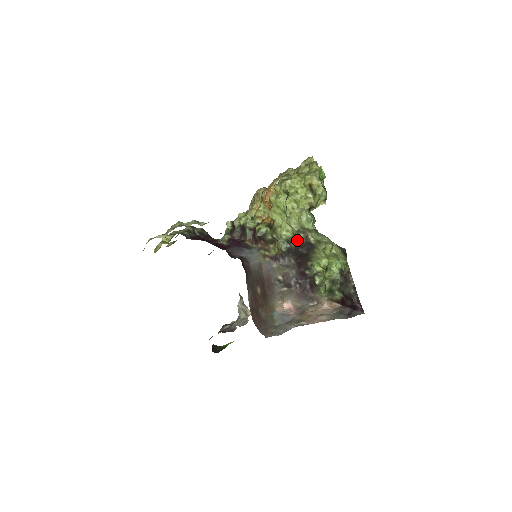
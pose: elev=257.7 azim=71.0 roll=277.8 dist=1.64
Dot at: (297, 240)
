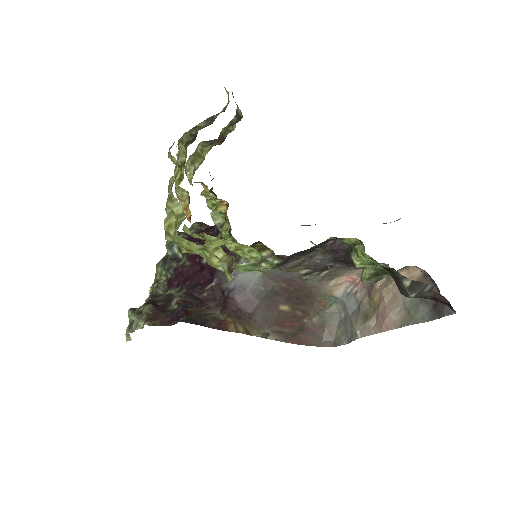
Dot at: (269, 266)
